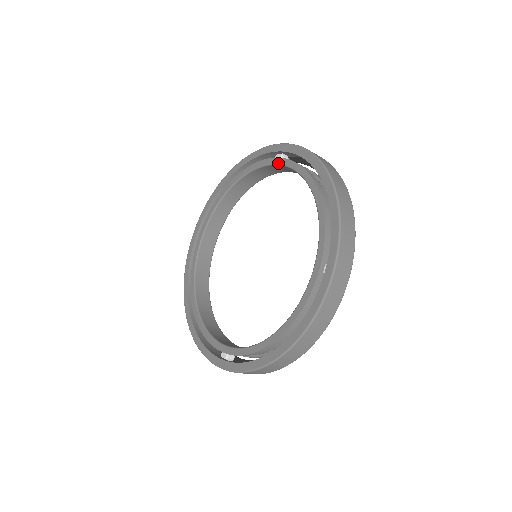
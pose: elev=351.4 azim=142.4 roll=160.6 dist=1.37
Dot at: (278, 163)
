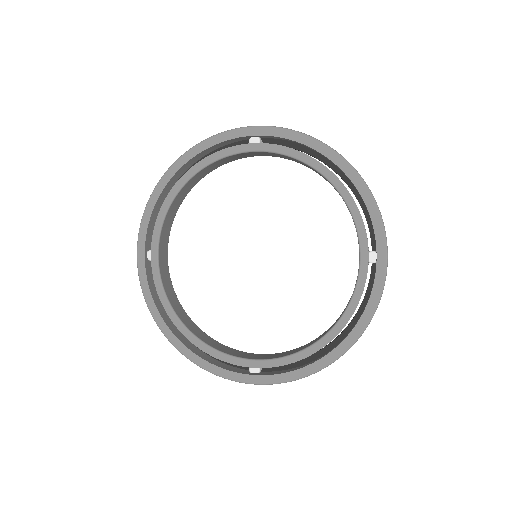
Dot at: (264, 150)
